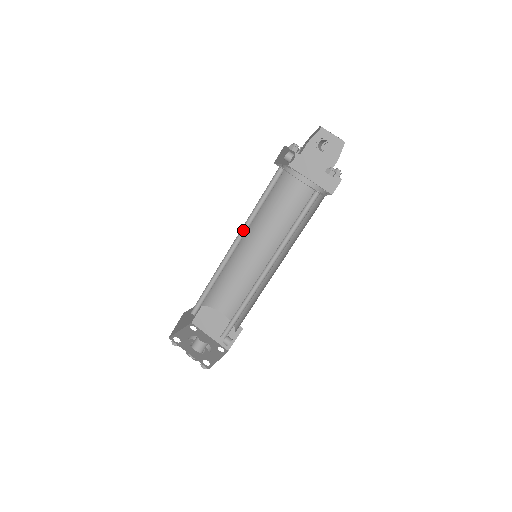
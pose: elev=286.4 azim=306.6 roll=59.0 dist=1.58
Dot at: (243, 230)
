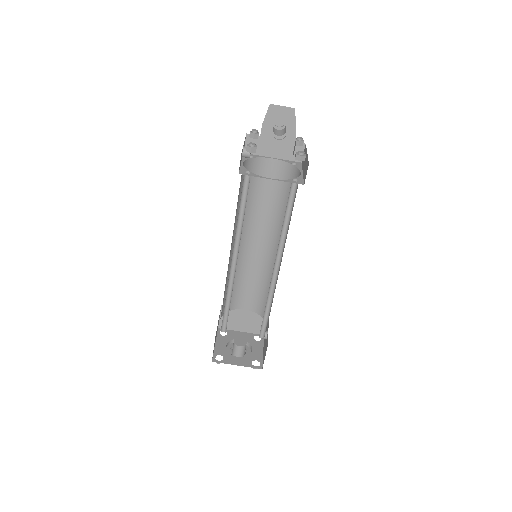
Dot at: (235, 244)
